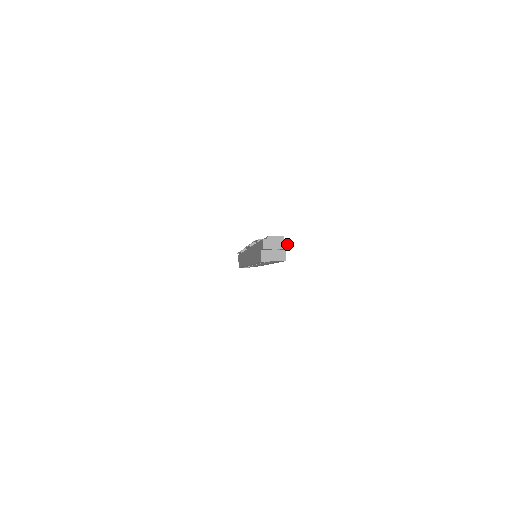
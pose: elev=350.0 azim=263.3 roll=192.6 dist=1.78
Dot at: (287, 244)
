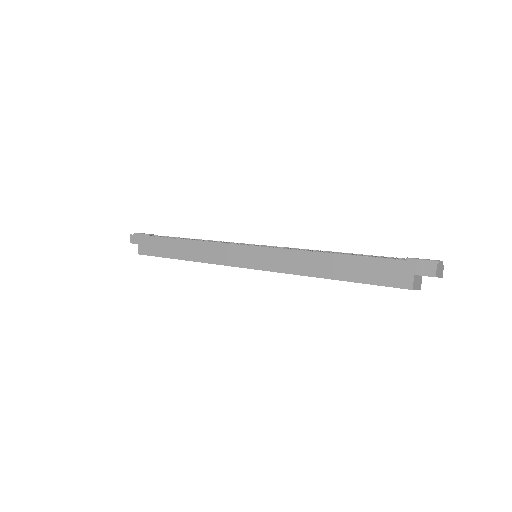
Dot at: occluded
